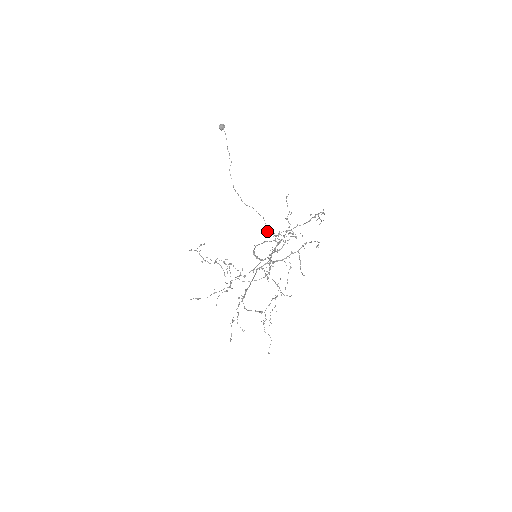
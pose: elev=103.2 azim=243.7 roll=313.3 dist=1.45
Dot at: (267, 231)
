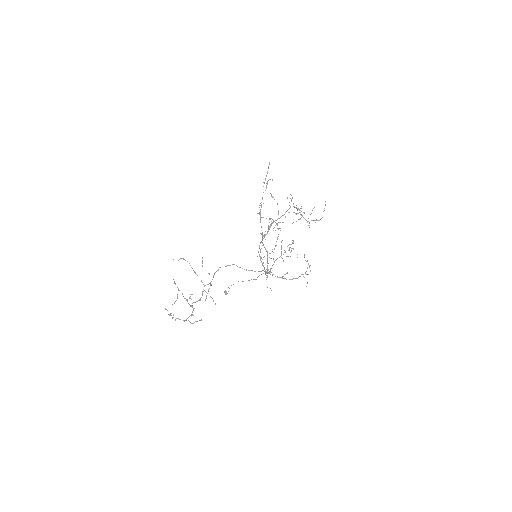
Dot at: occluded
